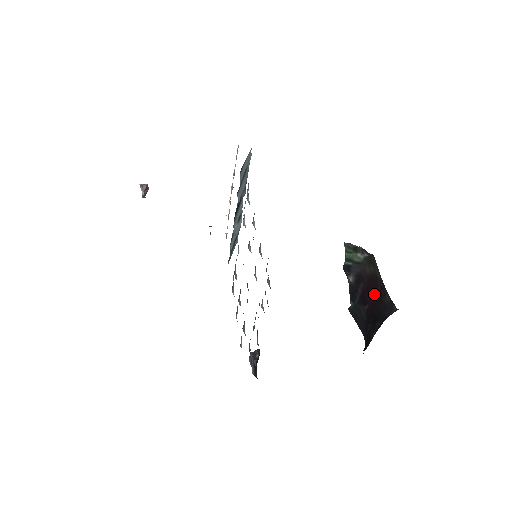
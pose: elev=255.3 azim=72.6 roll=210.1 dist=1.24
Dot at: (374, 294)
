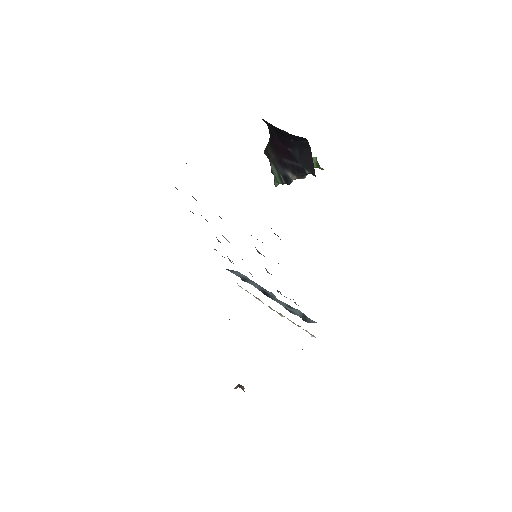
Dot at: (277, 144)
